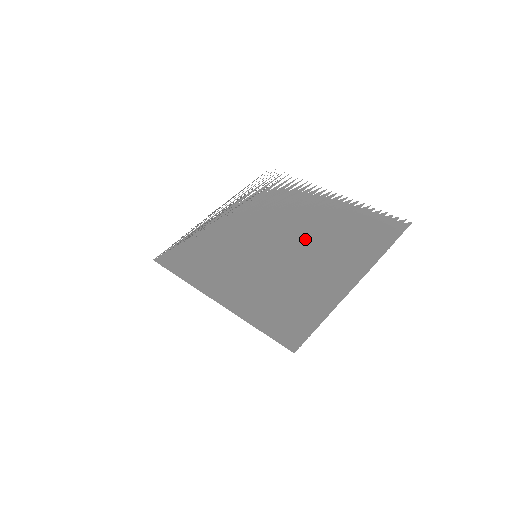
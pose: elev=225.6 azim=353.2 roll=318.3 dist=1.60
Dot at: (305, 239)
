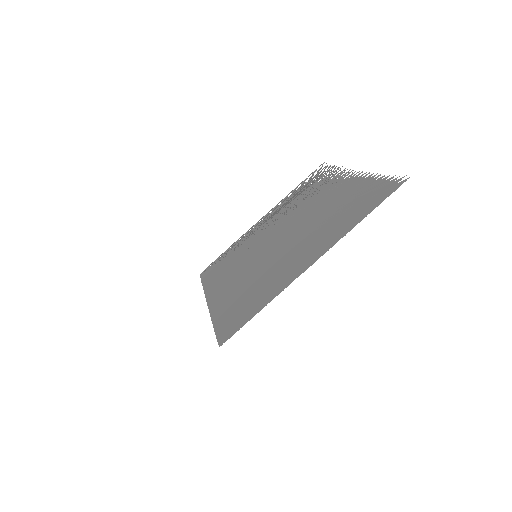
Dot at: (300, 229)
